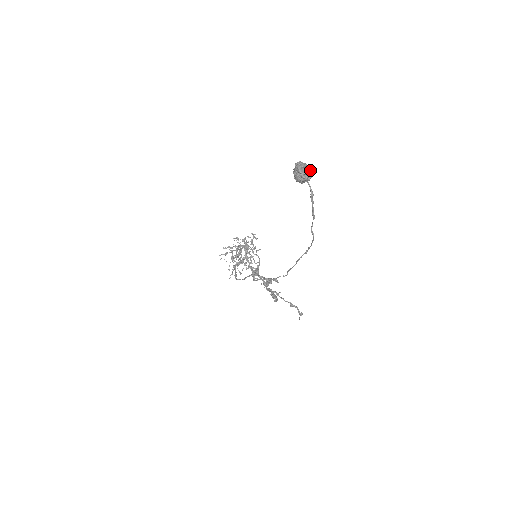
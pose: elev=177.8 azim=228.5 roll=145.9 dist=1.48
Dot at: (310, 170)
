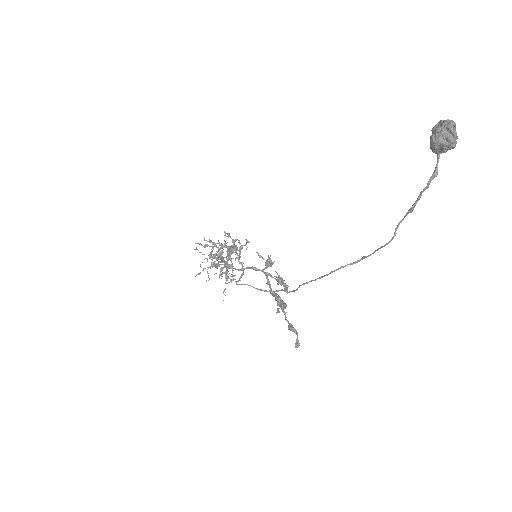
Dot at: occluded
